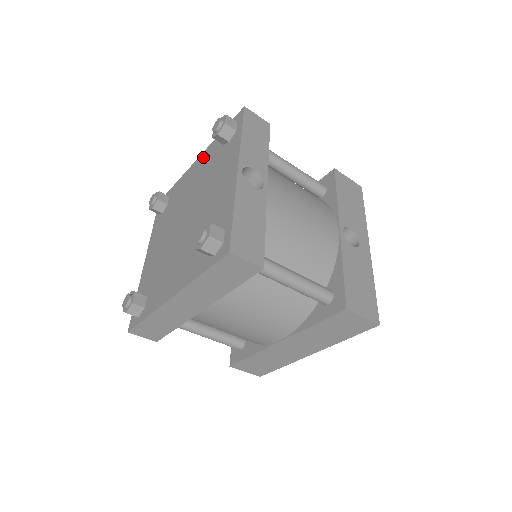
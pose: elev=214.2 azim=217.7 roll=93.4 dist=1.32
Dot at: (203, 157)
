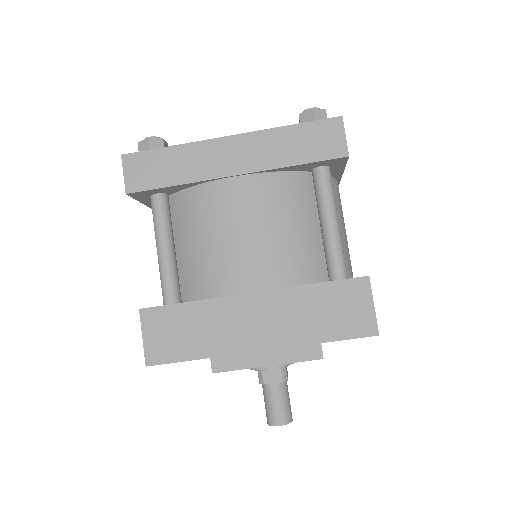
Dot at: occluded
